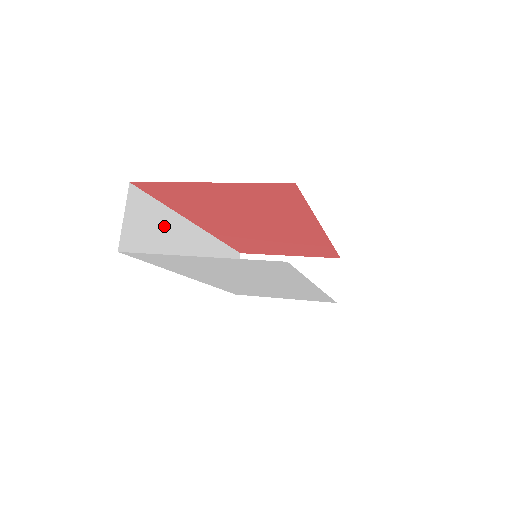
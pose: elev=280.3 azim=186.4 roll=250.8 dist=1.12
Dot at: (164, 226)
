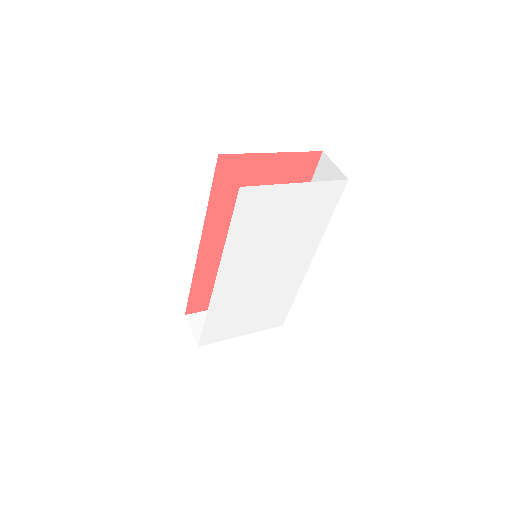
Dot at: occluded
